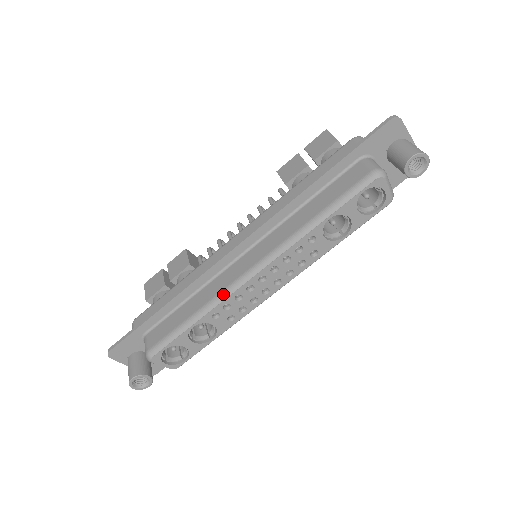
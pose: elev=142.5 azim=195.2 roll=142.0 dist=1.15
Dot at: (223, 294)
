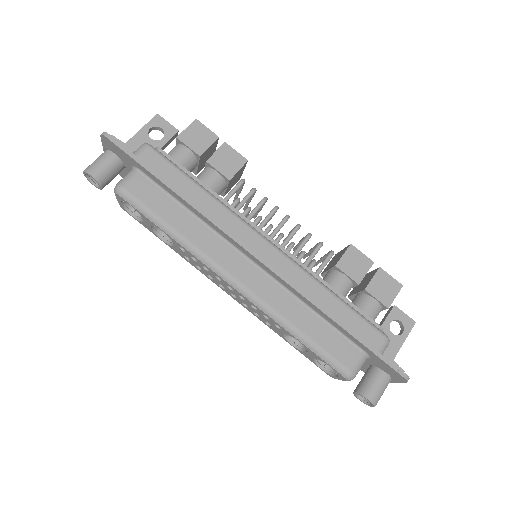
Dot at: (203, 257)
